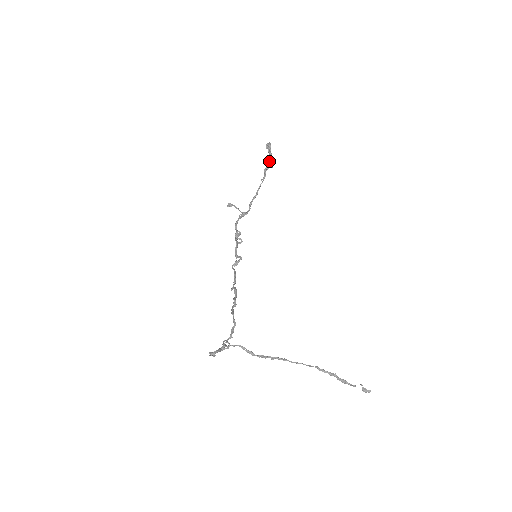
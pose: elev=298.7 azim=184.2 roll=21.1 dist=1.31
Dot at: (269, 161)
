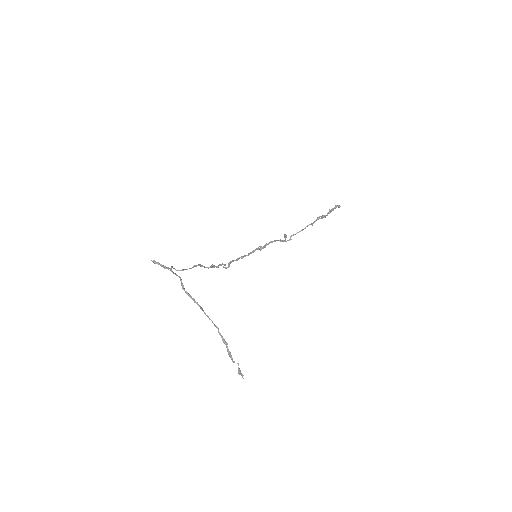
Dot at: (327, 214)
